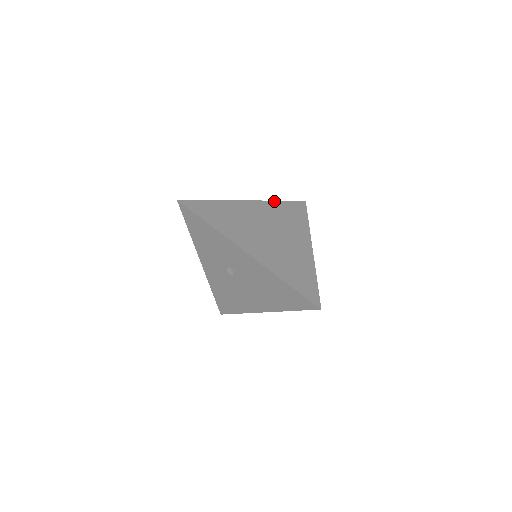
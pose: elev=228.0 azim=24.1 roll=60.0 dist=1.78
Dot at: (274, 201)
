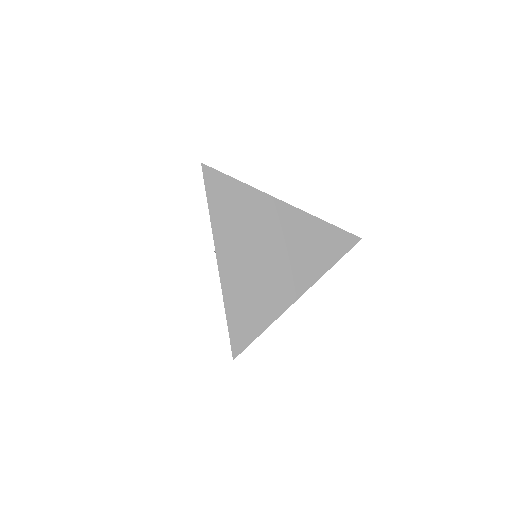
Dot at: (319, 219)
